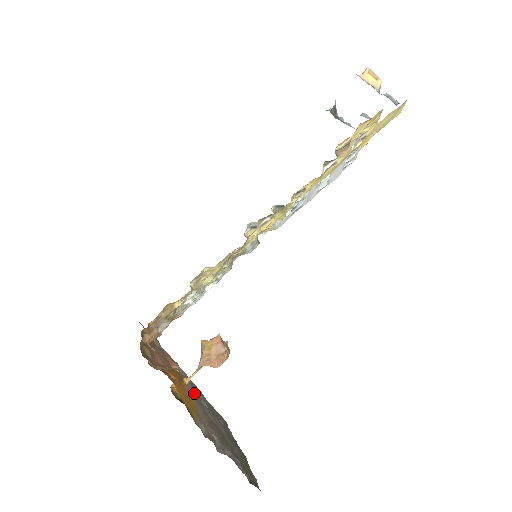
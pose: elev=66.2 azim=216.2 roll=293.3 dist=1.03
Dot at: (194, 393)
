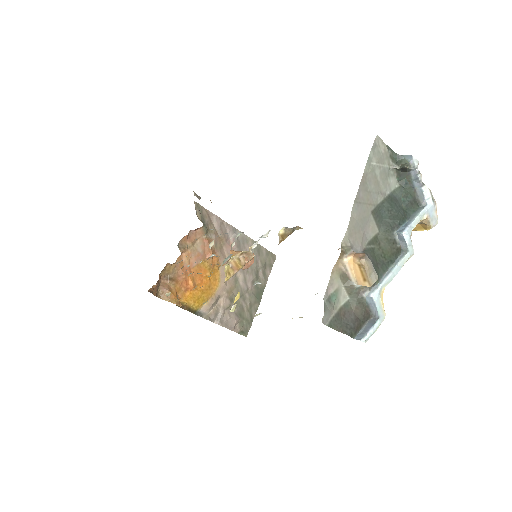
Dot at: occluded
